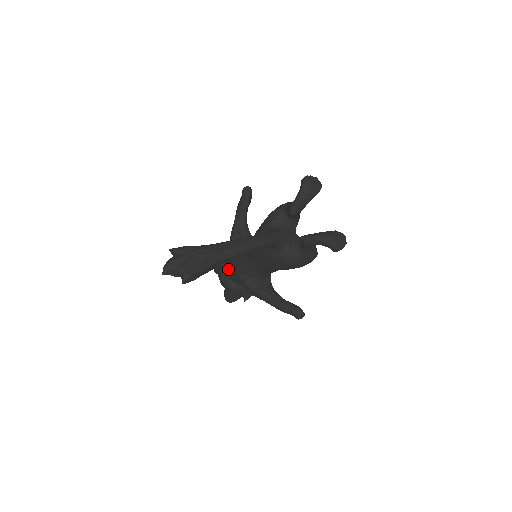
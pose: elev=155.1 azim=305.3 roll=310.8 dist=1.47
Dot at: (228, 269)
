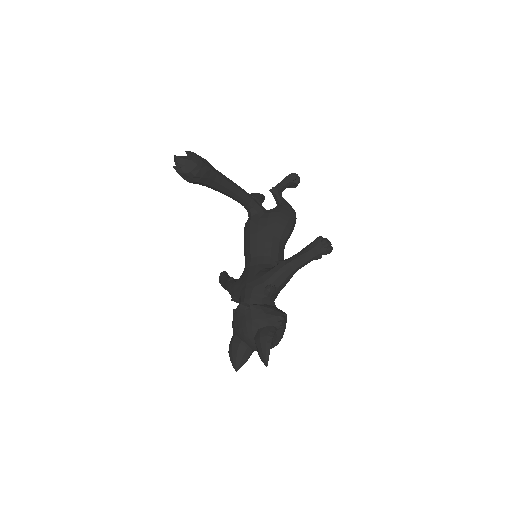
Dot at: (242, 298)
